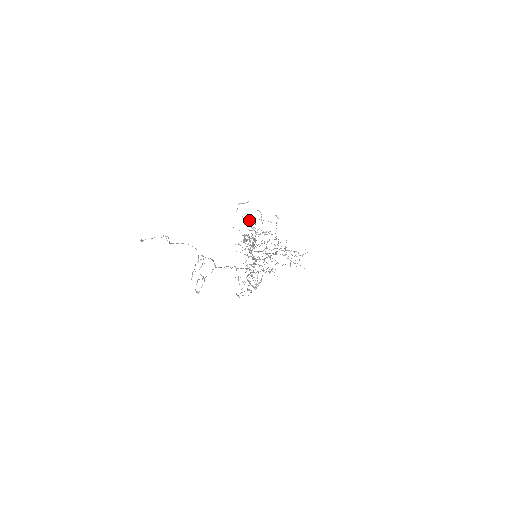
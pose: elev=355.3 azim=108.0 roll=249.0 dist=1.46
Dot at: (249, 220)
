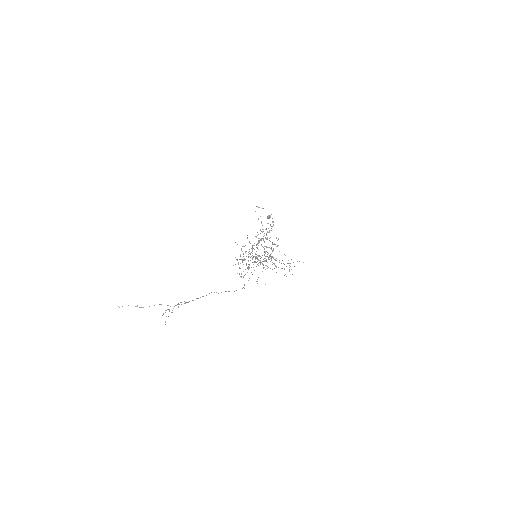
Dot at: (241, 249)
